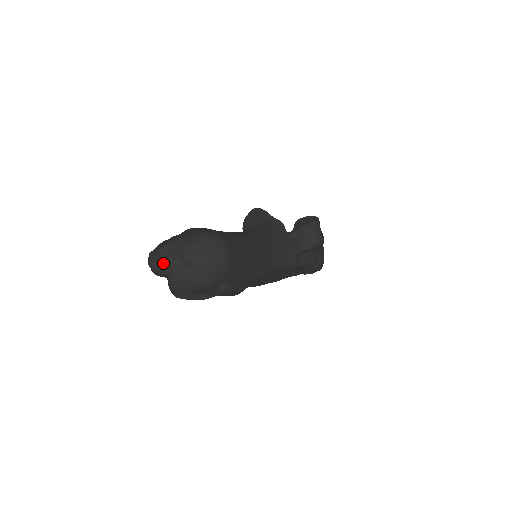
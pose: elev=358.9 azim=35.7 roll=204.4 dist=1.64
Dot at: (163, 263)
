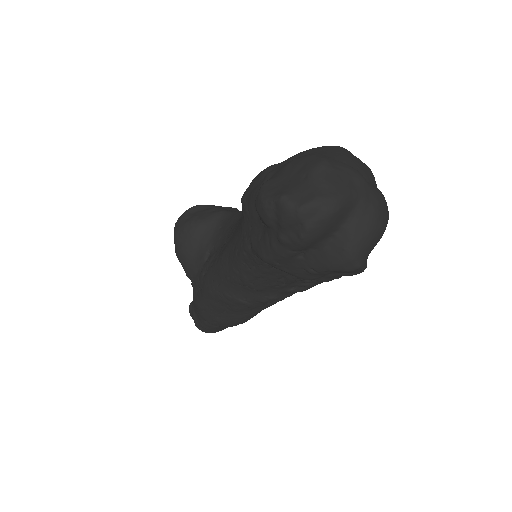
Dot at: (346, 187)
